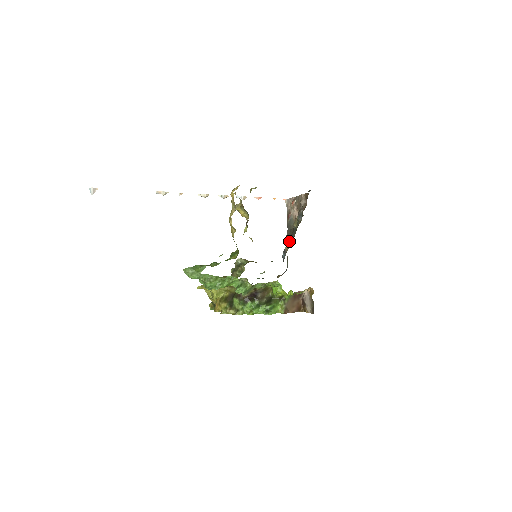
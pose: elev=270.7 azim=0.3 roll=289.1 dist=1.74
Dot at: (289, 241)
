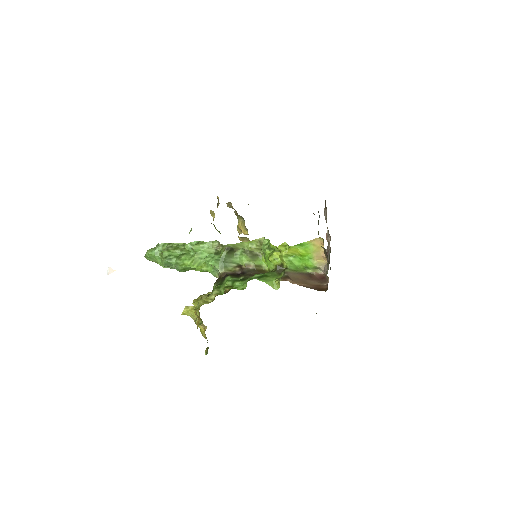
Dot at: occluded
